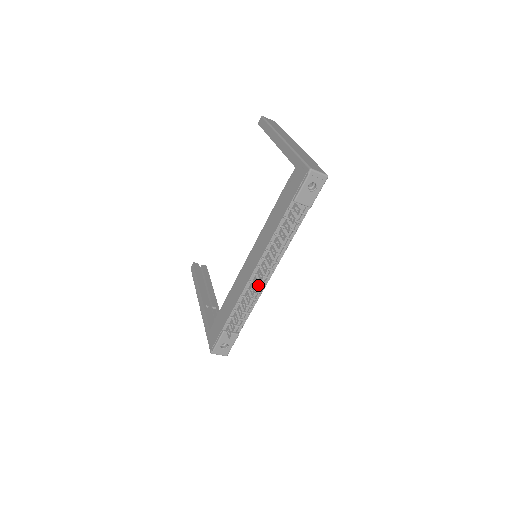
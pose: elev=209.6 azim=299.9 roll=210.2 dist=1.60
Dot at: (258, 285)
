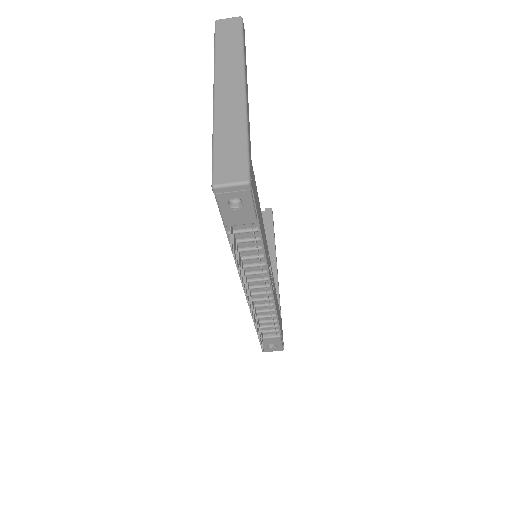
Dot at: occluded
